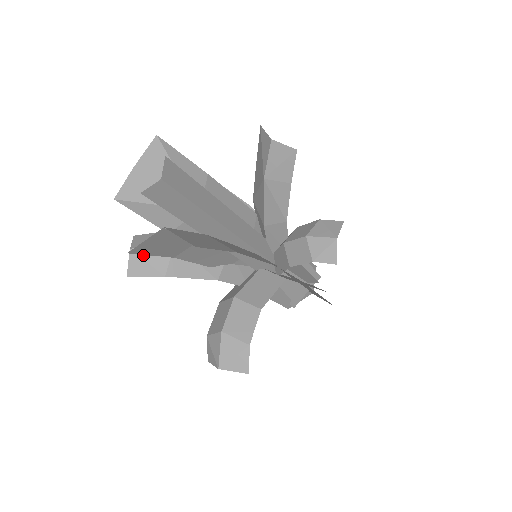
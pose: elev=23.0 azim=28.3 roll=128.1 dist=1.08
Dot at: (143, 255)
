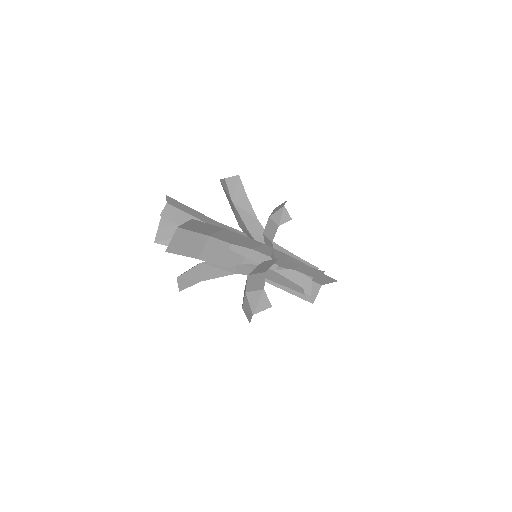
Dot at: (185, 277)
